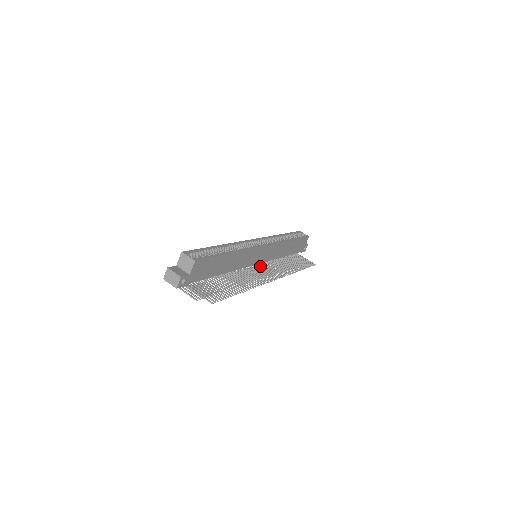
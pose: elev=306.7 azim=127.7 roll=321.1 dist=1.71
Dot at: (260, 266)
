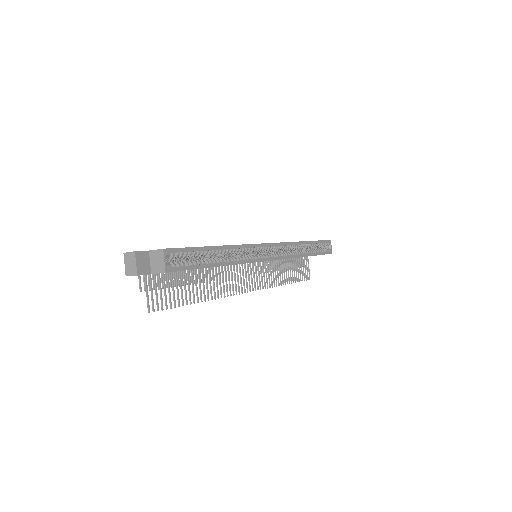
Dot at: occluded
